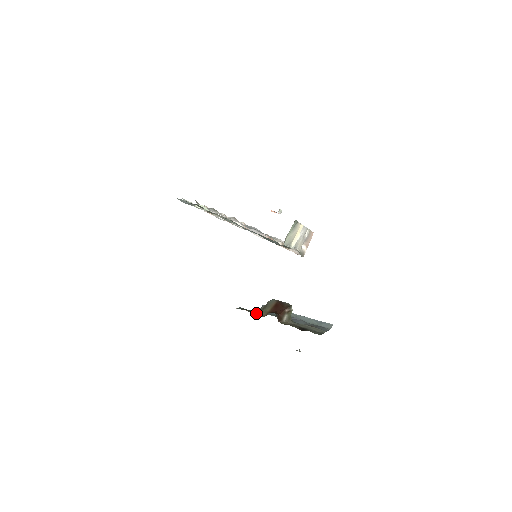
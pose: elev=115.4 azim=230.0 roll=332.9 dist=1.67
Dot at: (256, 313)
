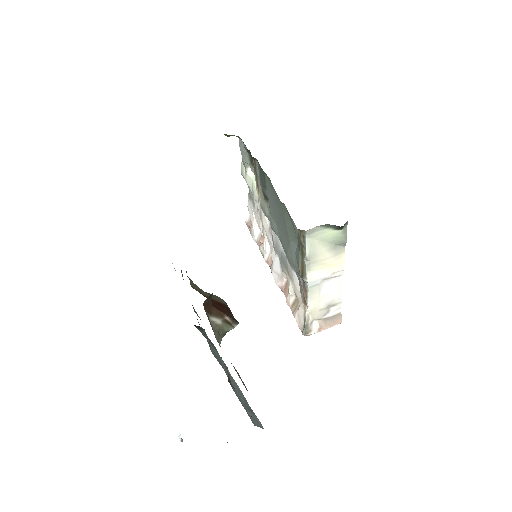
Dot at: occluded
